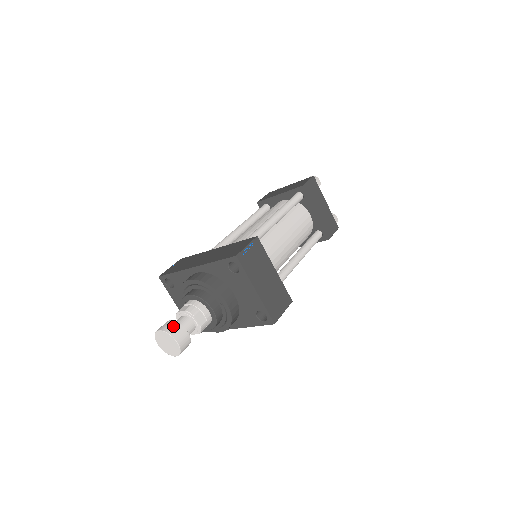
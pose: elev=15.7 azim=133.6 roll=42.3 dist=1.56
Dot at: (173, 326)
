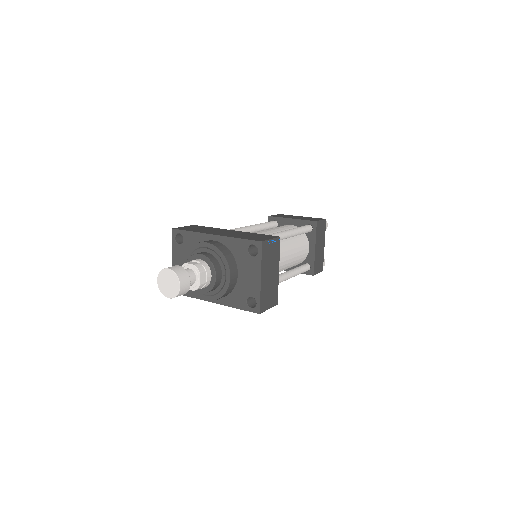
Dot at: (182, 271)
